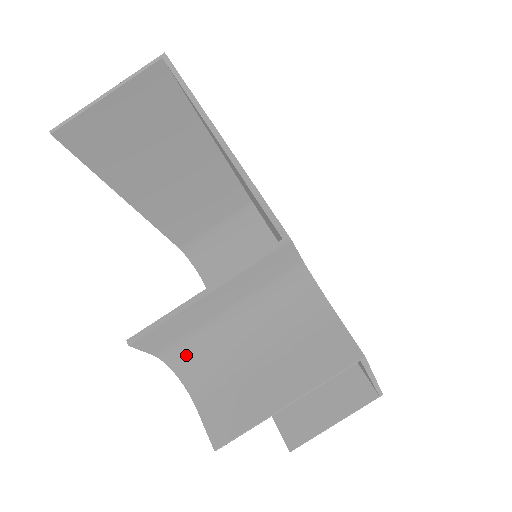
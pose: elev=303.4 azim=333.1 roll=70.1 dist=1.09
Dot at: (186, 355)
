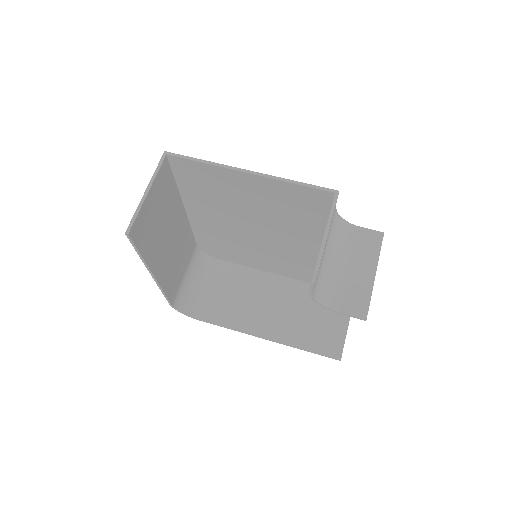
Dot at: (319, 289)
